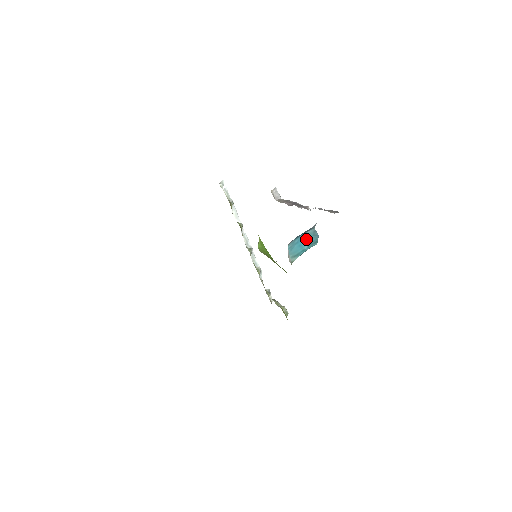
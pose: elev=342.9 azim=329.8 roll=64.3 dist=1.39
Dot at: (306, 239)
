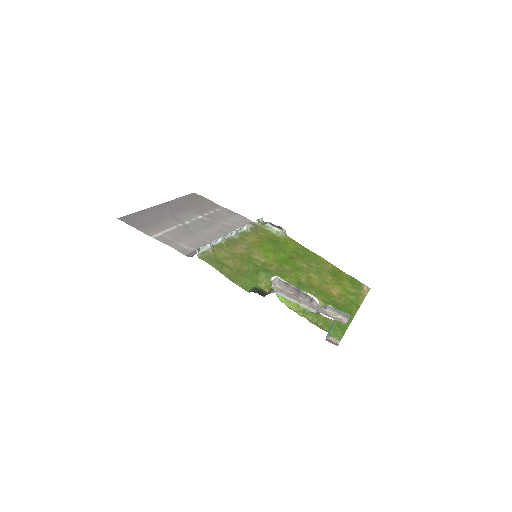
Dot at: (331, 326)
